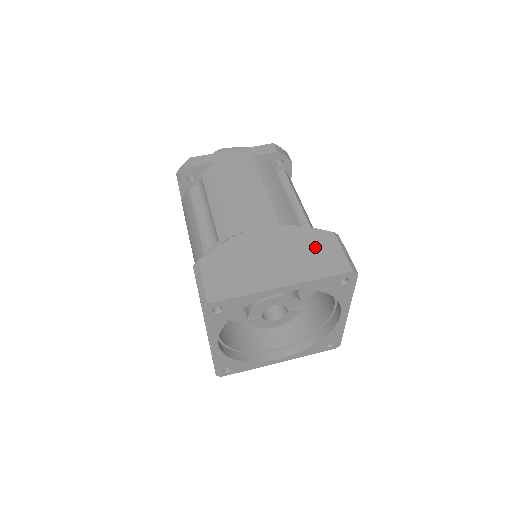
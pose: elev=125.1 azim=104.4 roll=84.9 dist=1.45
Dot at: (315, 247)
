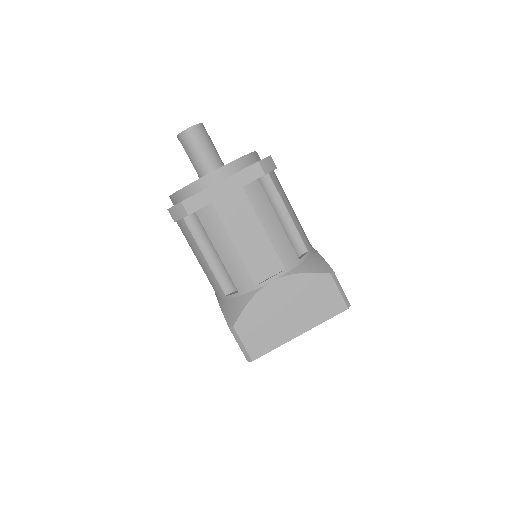
Dot at: (318, 293)
